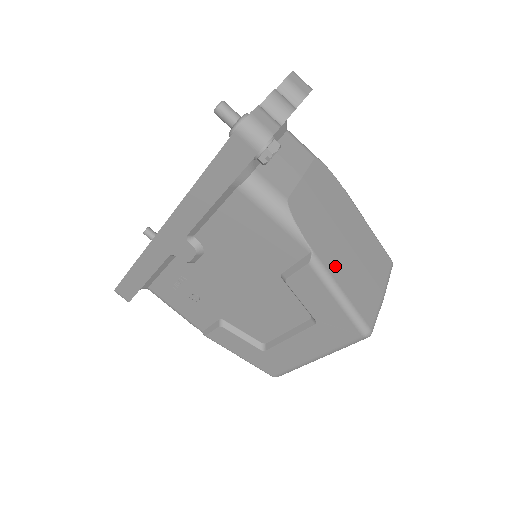
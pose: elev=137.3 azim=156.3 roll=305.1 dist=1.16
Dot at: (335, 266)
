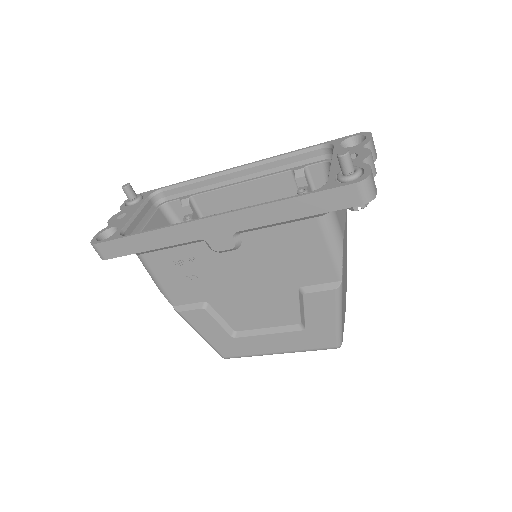
Dot at: (343, 293)
